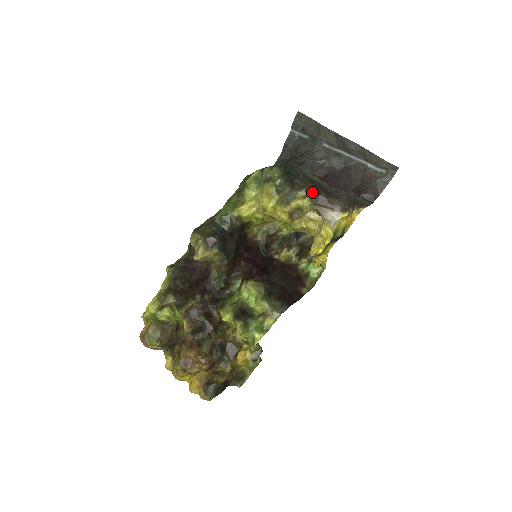
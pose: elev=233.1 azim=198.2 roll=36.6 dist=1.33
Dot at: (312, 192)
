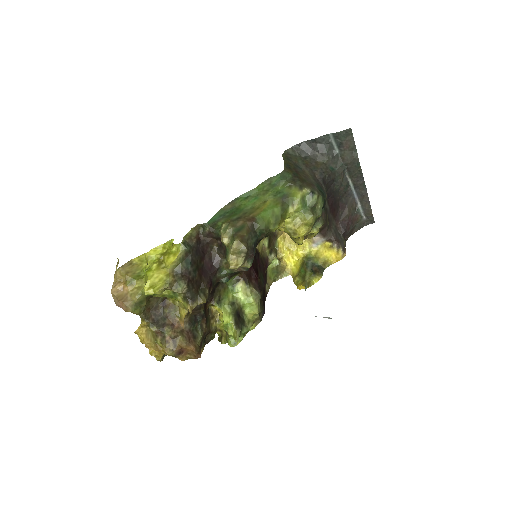
Dot at: (325, 224)
